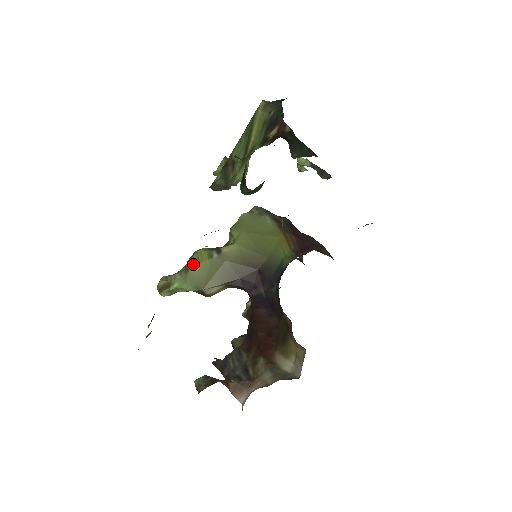
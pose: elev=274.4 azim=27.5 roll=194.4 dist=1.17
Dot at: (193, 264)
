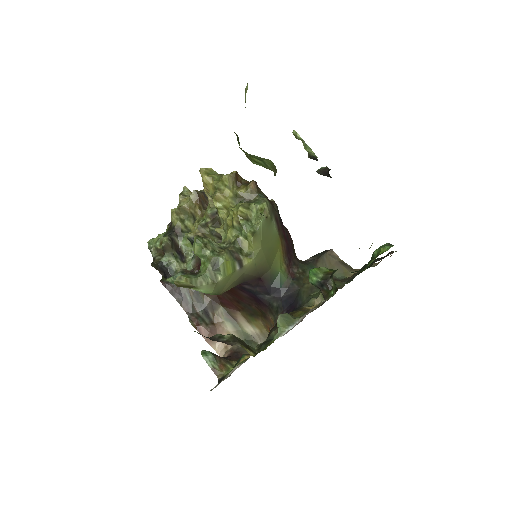
Dot at: (220, 276)
